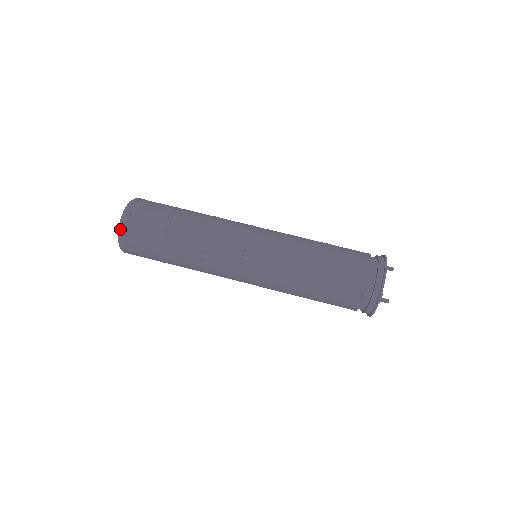
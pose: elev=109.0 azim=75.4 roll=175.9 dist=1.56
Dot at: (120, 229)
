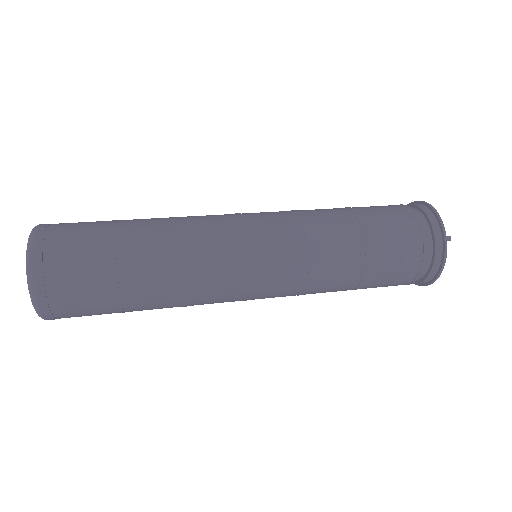
Dot at: (31, 246)
